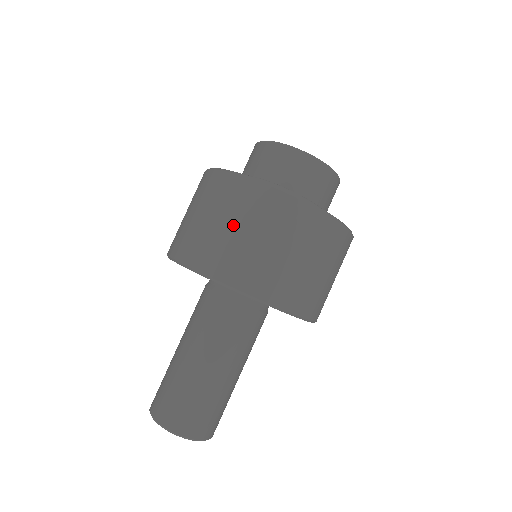
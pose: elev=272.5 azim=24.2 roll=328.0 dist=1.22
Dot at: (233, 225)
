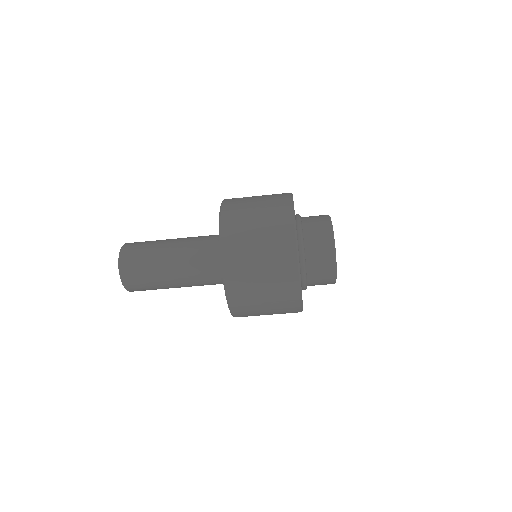
Dot at: (264, 283)
